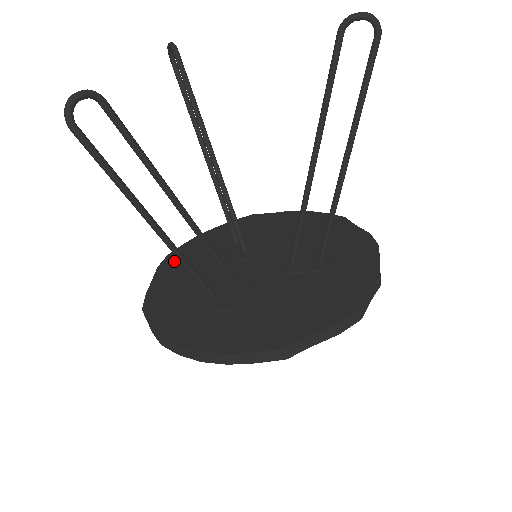
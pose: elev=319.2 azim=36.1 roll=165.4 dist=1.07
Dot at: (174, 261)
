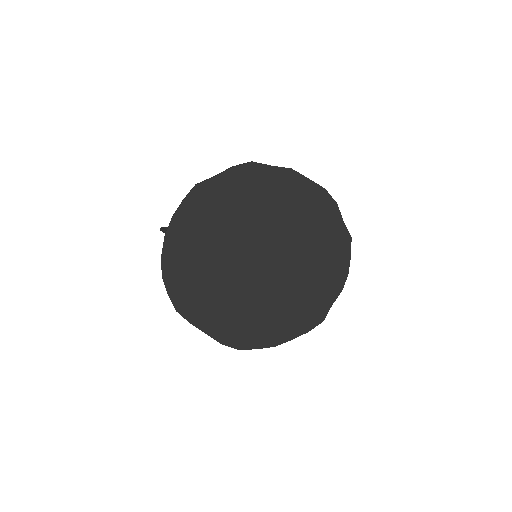
Dot at: occluded
